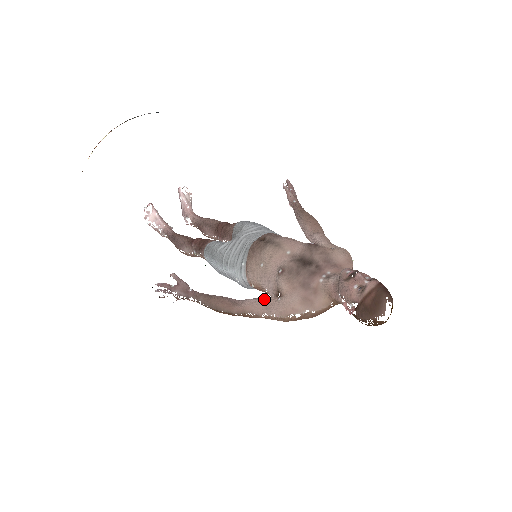
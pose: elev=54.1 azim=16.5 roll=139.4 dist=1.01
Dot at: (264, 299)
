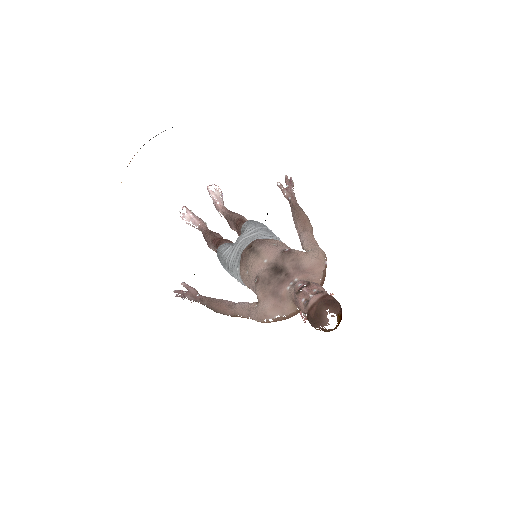
Dot at: (248, 304)
